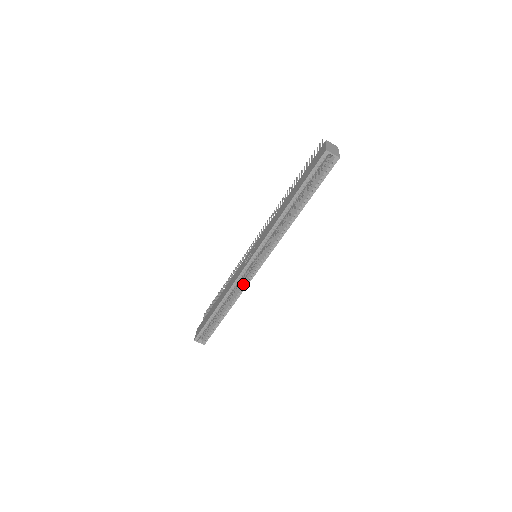
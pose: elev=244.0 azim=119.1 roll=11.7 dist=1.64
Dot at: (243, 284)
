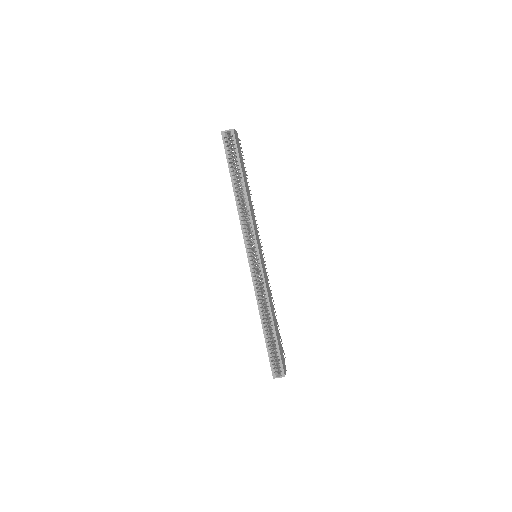
Dot at: (262, 284)
